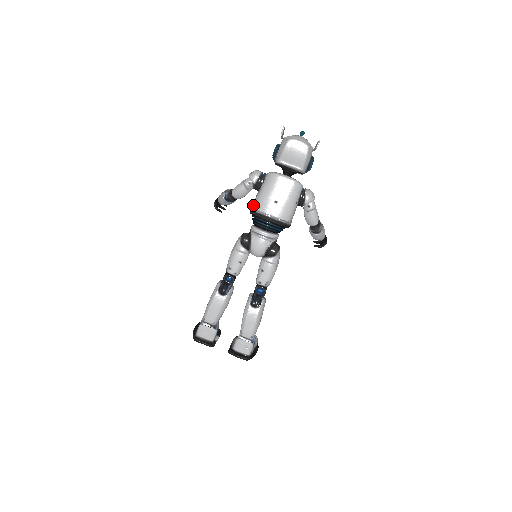
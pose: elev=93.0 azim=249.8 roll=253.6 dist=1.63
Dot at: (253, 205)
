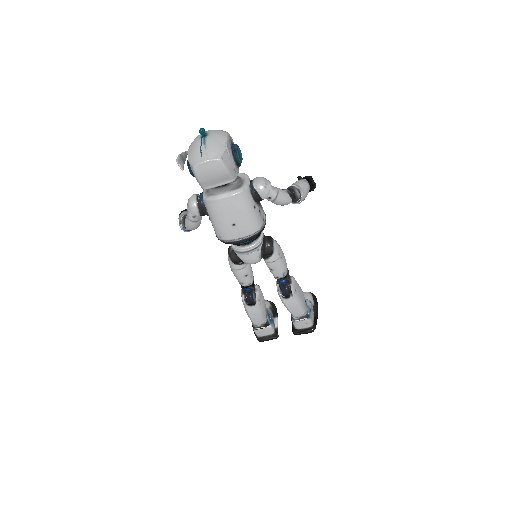
Dot at: occluded
